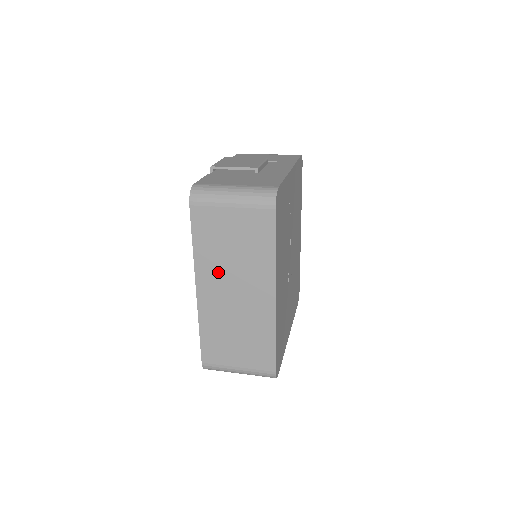
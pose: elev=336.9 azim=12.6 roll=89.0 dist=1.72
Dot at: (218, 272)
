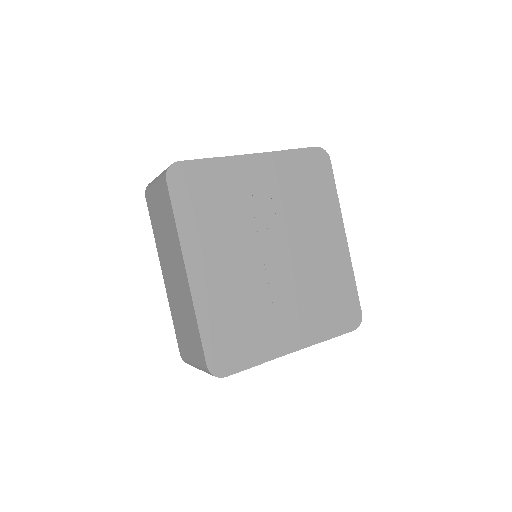
Dot at: (165, 255)
